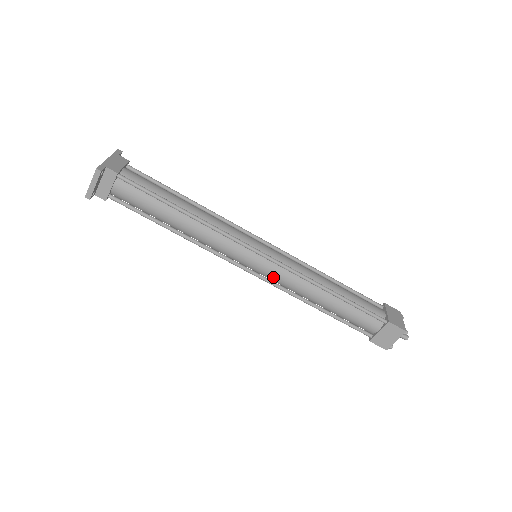
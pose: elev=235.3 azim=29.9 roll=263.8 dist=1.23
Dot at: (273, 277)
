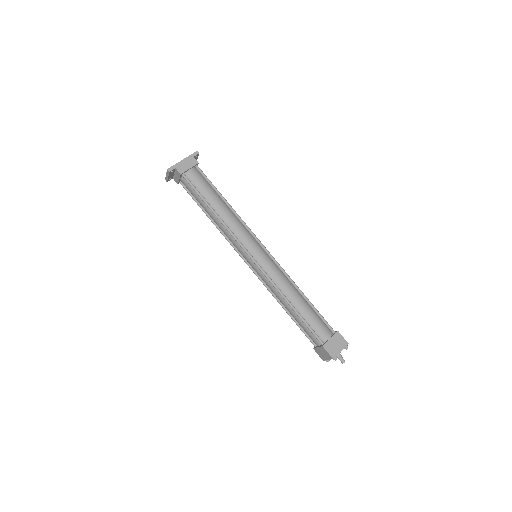
Dot at: (259, 275)
